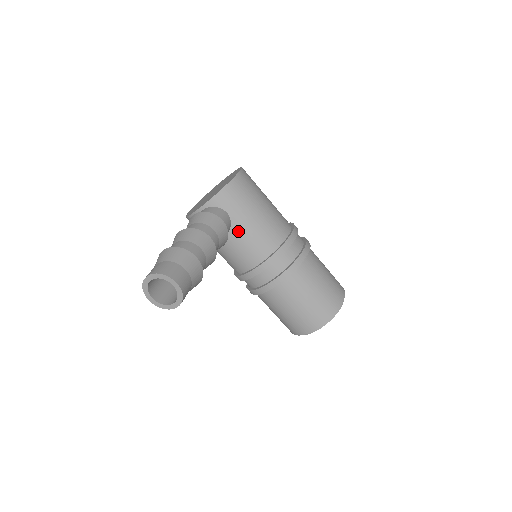
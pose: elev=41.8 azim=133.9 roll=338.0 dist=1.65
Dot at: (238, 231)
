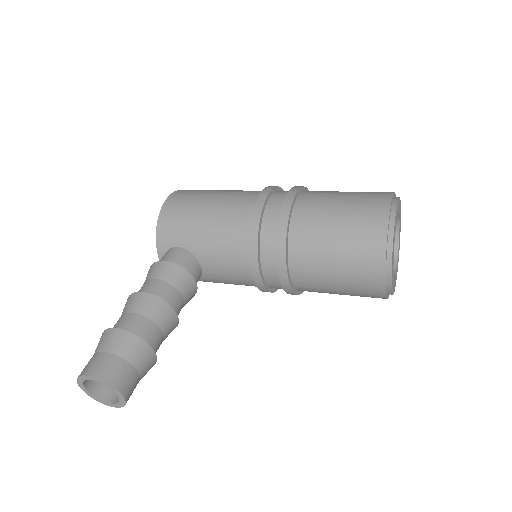
Dot at: (202, 253)
